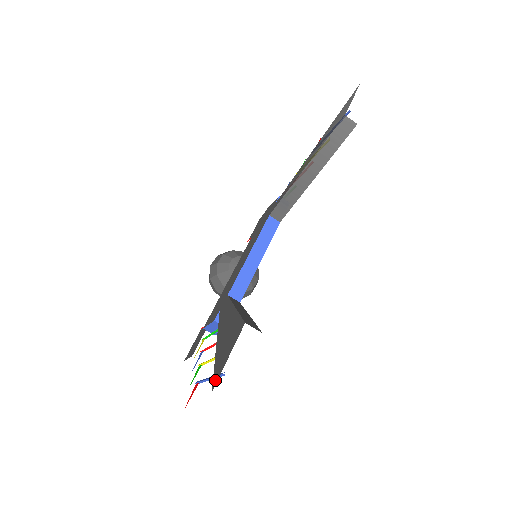
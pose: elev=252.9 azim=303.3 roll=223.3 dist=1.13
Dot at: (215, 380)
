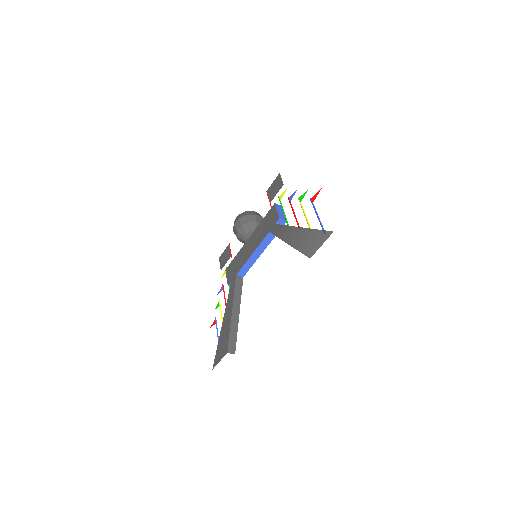
Dot at: (214, 364)
